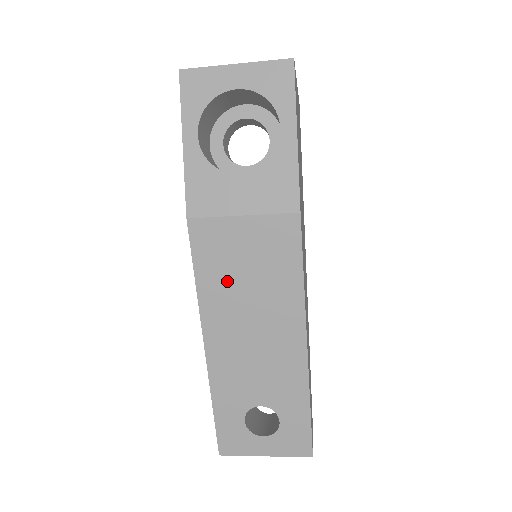
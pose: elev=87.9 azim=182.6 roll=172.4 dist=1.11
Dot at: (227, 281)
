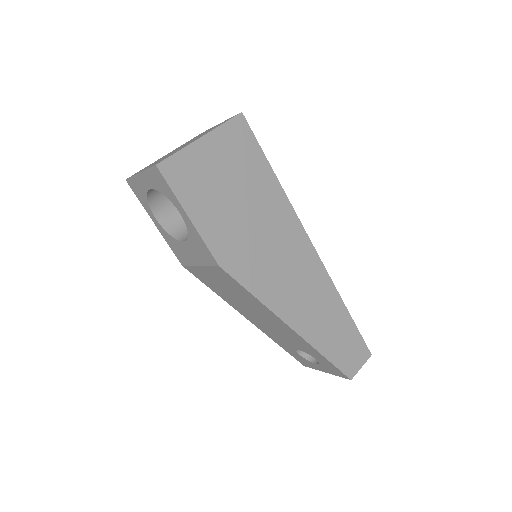
Dot at: (225, 293)
